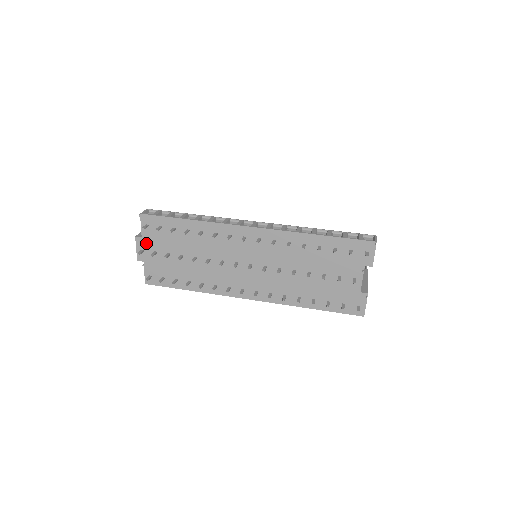
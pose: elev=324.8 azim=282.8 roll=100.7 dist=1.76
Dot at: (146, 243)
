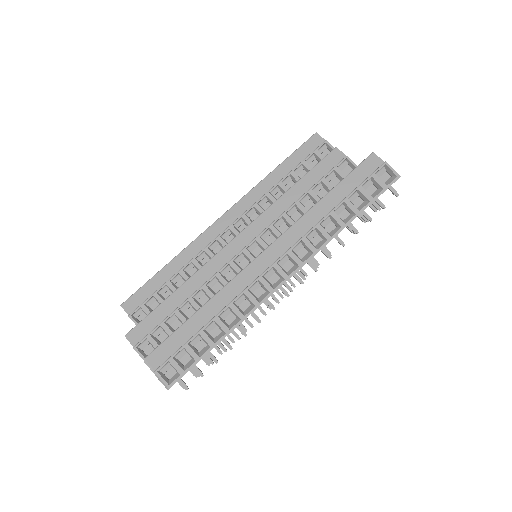
Dot at: occluded
